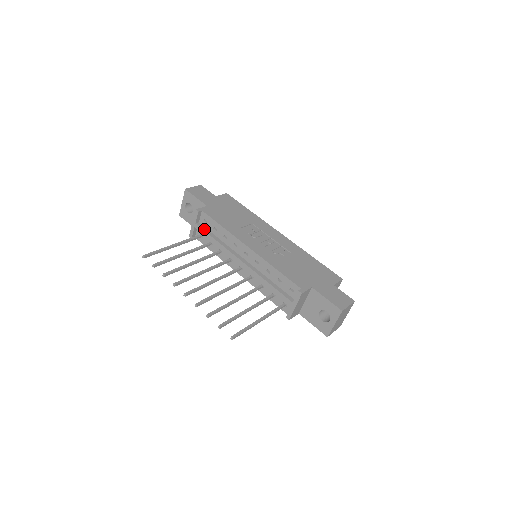
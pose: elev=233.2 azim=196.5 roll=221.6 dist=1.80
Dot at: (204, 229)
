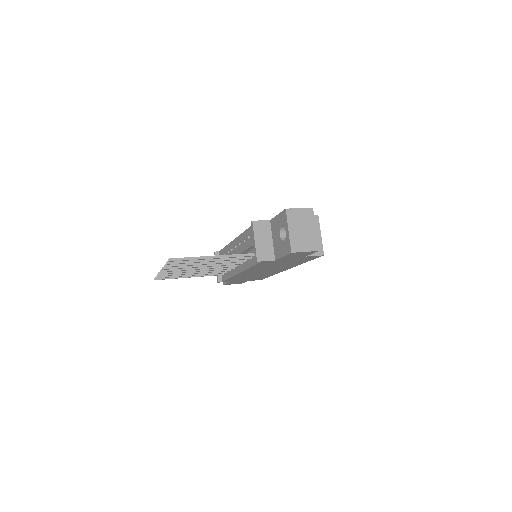
Dot at: occluded
